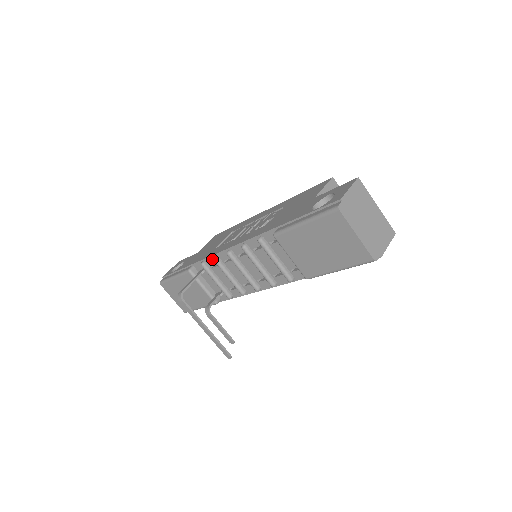
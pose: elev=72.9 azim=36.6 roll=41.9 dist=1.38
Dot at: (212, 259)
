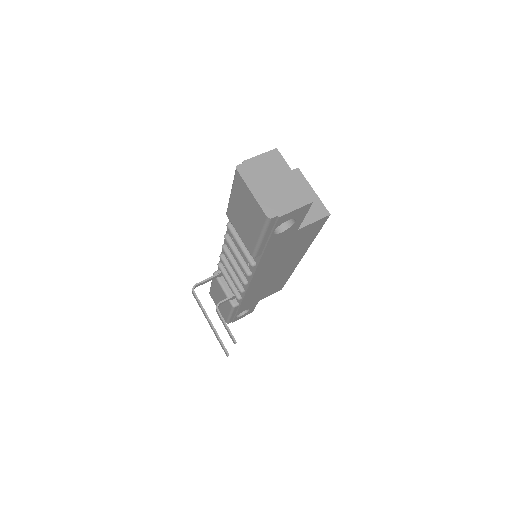
Dot at: occluded
